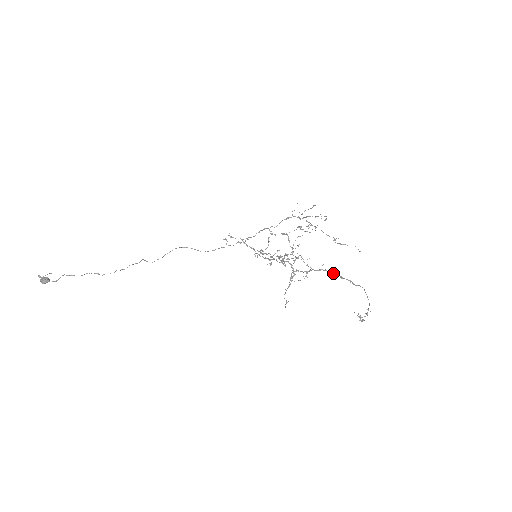
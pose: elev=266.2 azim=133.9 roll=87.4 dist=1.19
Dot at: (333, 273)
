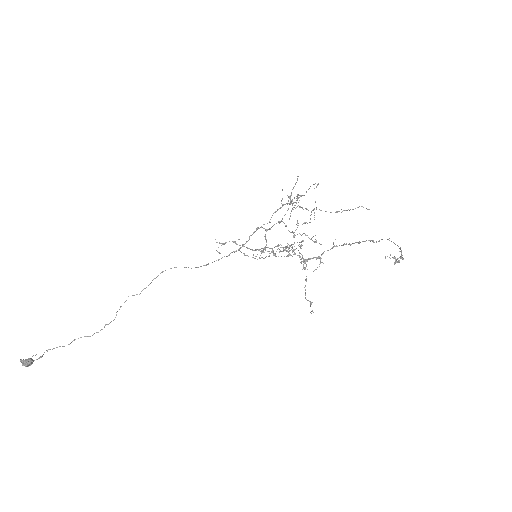
Dot at: (348, 244)
